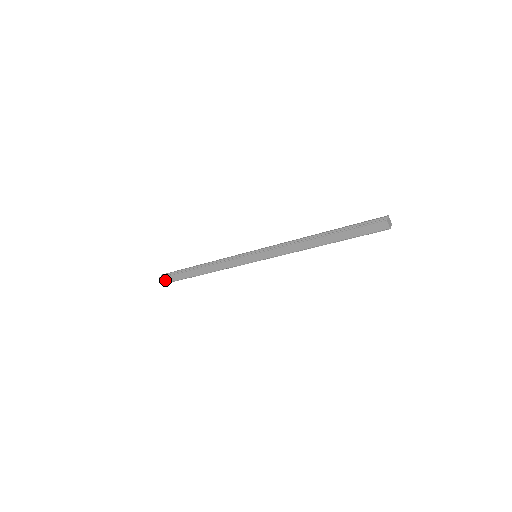
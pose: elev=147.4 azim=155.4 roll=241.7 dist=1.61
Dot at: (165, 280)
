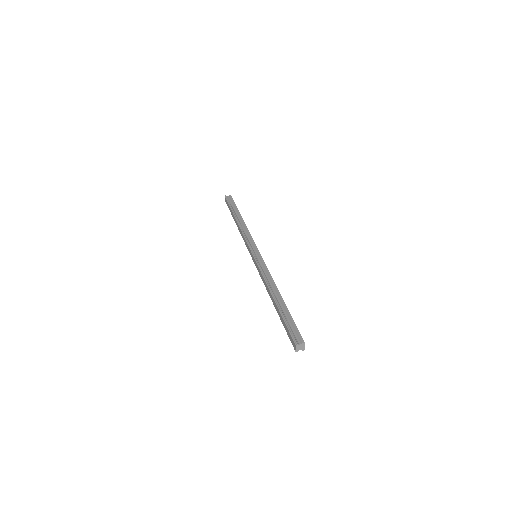
Dot at: (226, 201)
